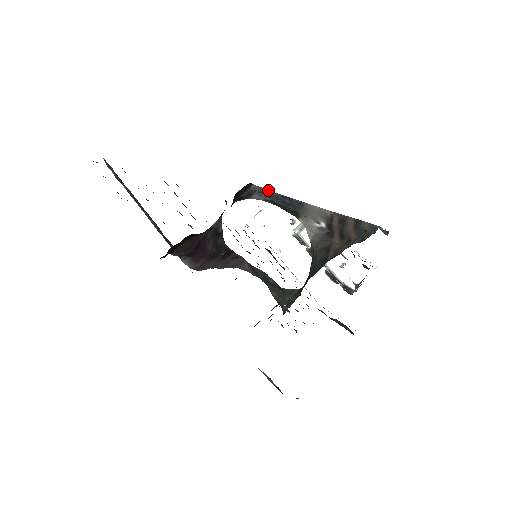
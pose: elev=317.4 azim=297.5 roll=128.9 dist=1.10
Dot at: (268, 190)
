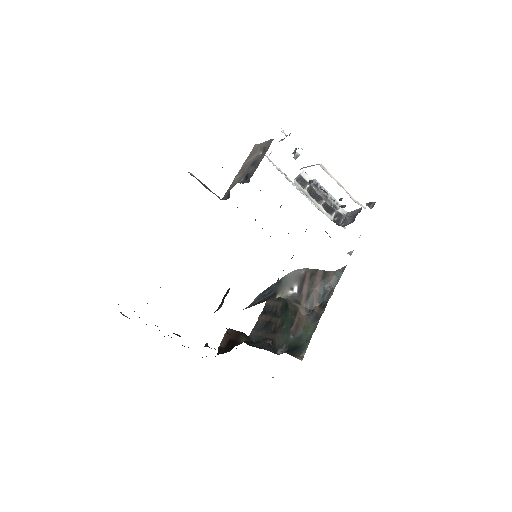
Dot at: (251, 304)
